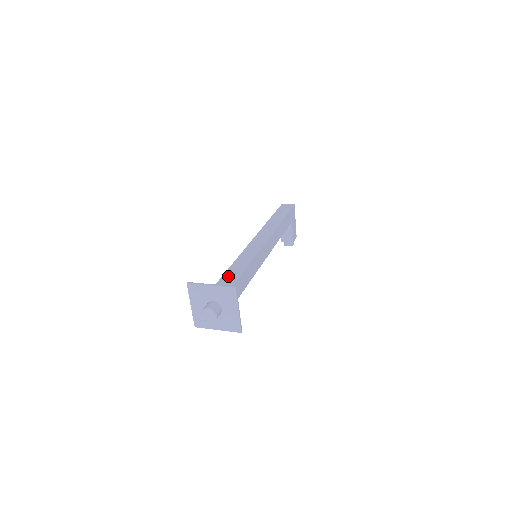
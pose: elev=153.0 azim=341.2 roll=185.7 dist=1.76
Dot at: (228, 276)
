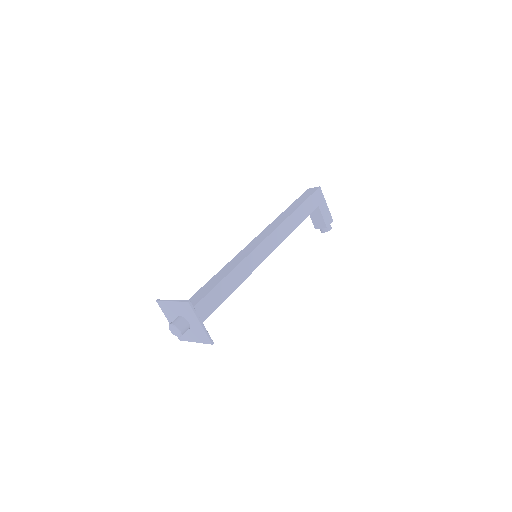
Dot at: (207, 286)
